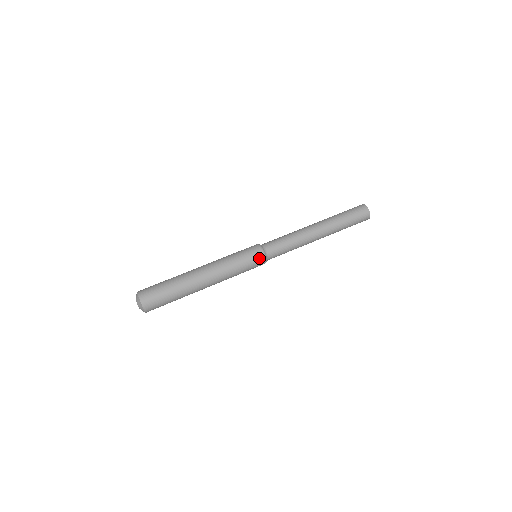
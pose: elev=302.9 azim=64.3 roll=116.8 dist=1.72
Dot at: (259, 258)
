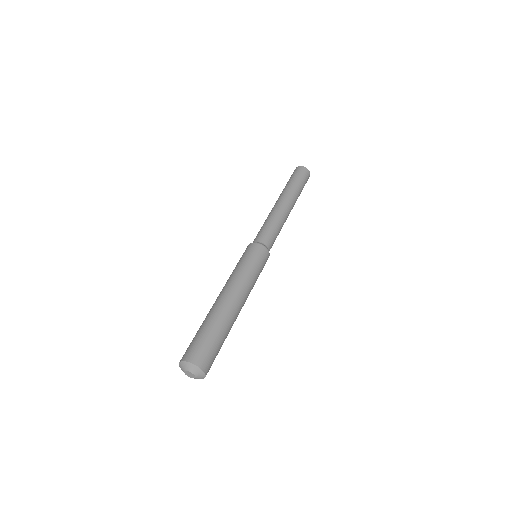
Dot at: (265, 255)
